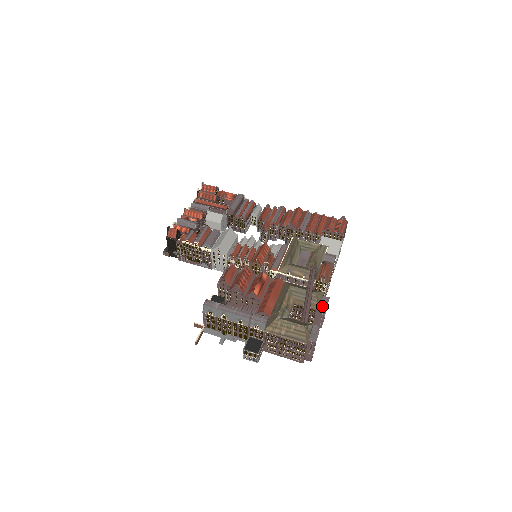
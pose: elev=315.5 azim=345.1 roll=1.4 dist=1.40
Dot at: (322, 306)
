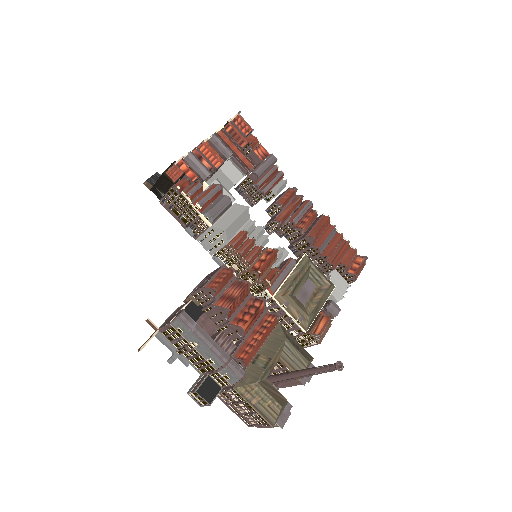
Dot at: (305, 378)
